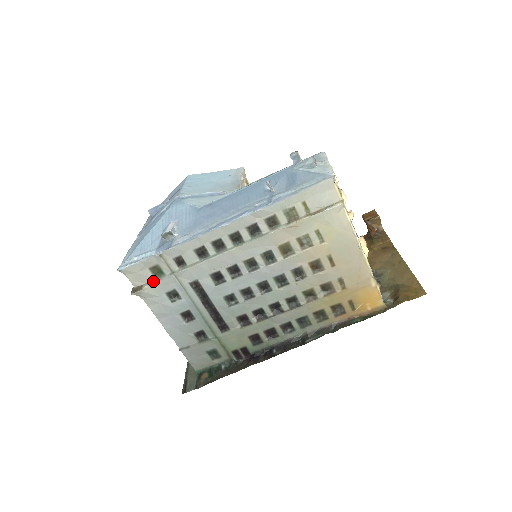
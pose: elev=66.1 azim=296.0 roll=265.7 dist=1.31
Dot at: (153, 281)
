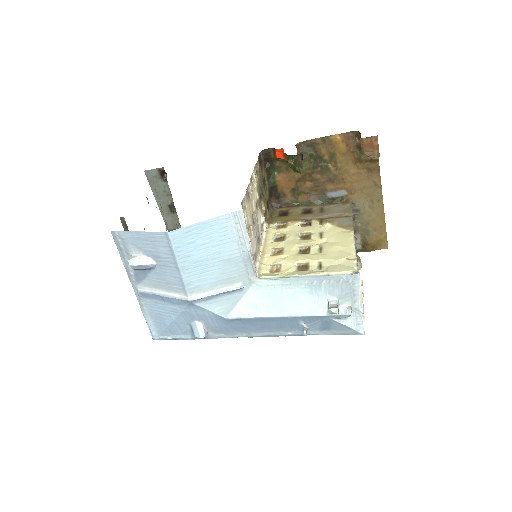
Dot at: occluded
